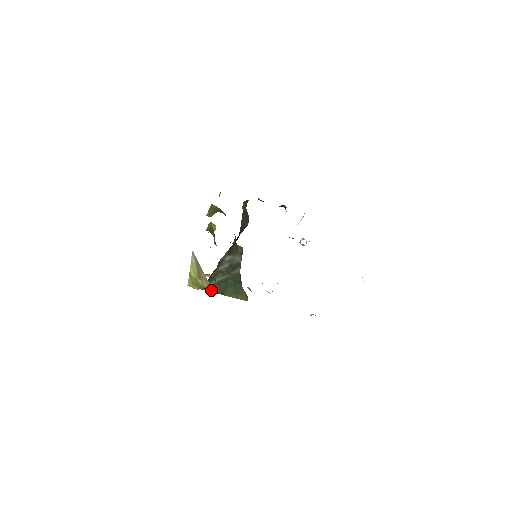
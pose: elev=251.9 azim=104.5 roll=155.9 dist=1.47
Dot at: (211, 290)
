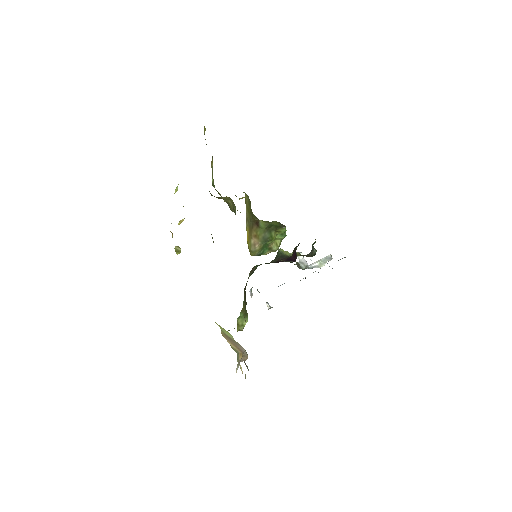
Dot at: occluded
